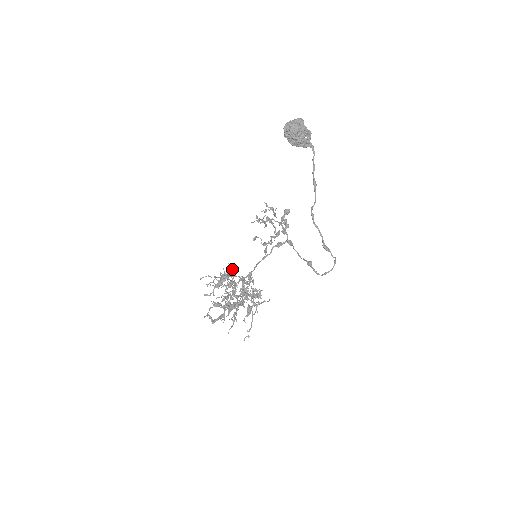
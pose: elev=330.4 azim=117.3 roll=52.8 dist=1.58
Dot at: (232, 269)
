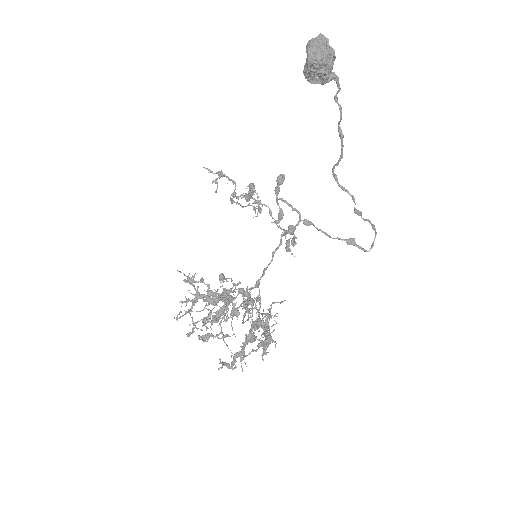
Dot at: occluded
